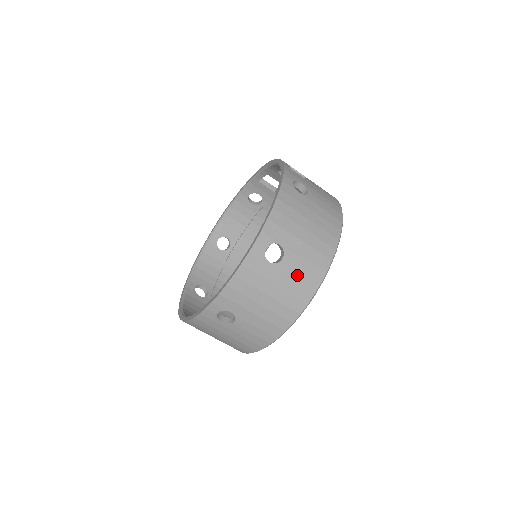
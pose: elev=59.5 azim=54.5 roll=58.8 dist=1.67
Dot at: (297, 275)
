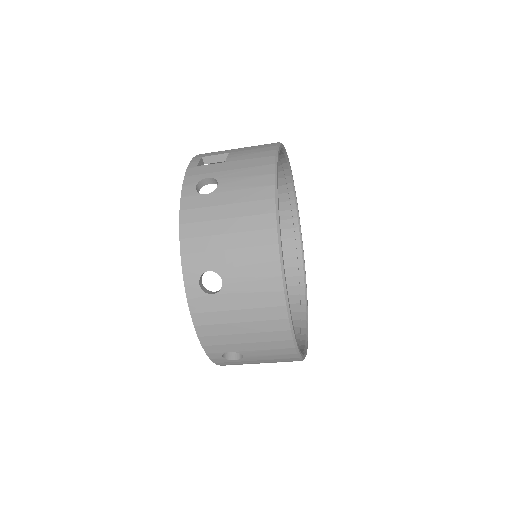
Dot at: (250, 287)
